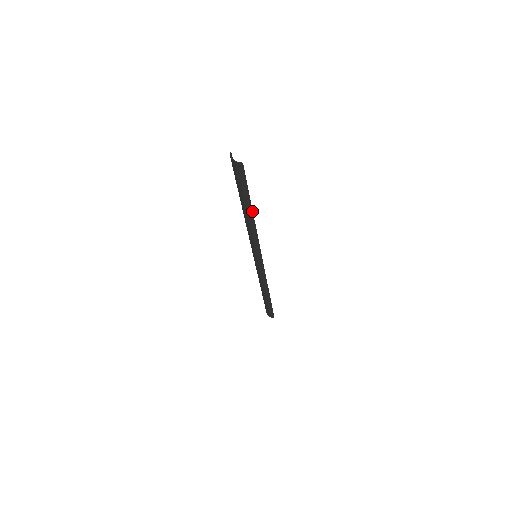
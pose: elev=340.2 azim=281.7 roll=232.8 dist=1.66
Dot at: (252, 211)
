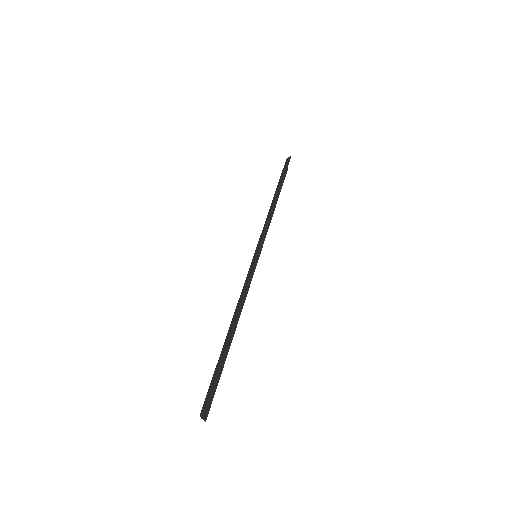
Dot at: occluded
